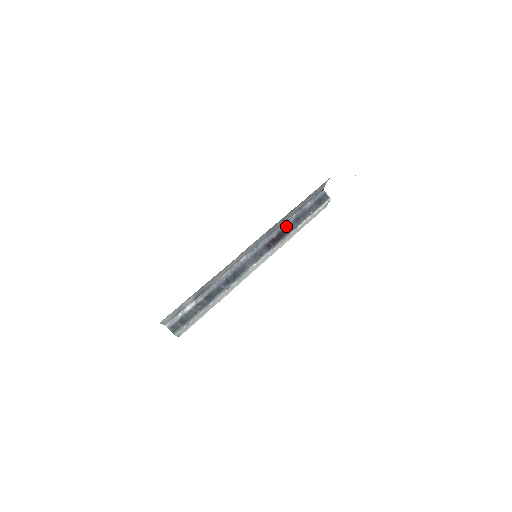
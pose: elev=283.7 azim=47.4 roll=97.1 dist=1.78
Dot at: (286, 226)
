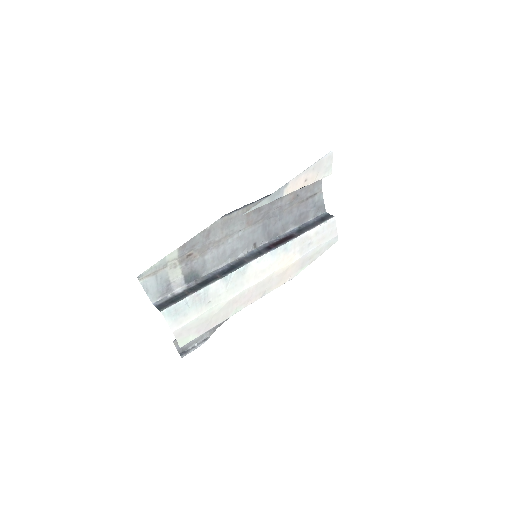
Dot at: (288, 235)
